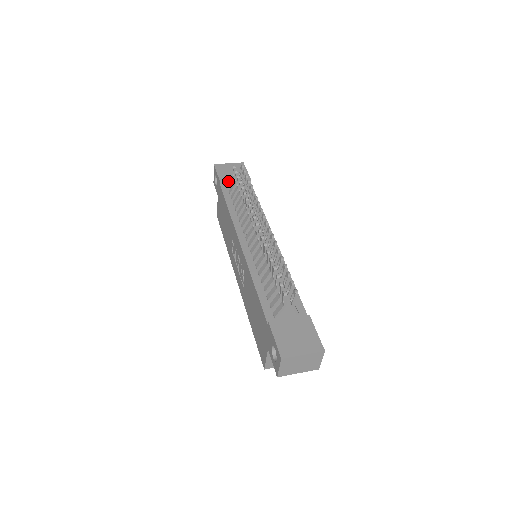
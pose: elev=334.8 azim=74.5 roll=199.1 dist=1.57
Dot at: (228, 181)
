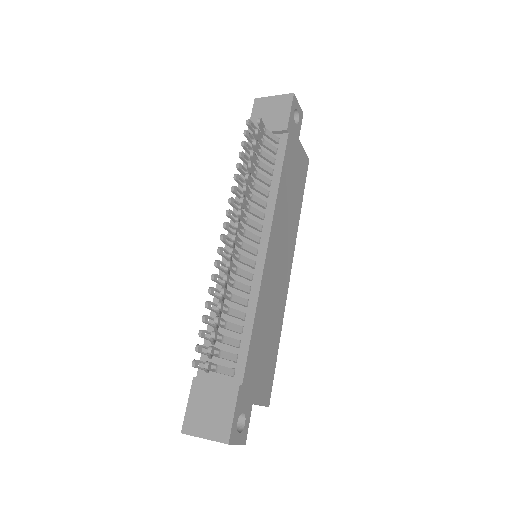
Dot at: occluded
